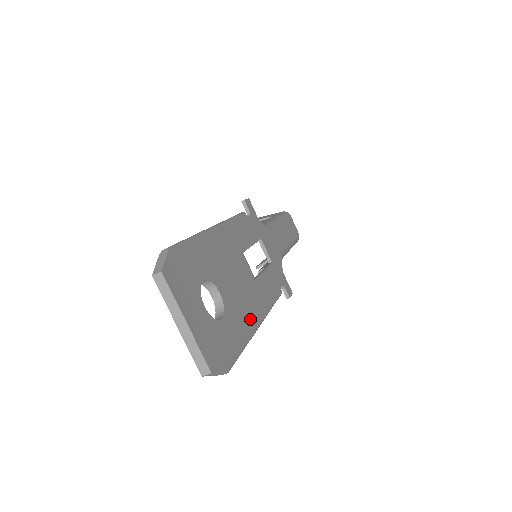
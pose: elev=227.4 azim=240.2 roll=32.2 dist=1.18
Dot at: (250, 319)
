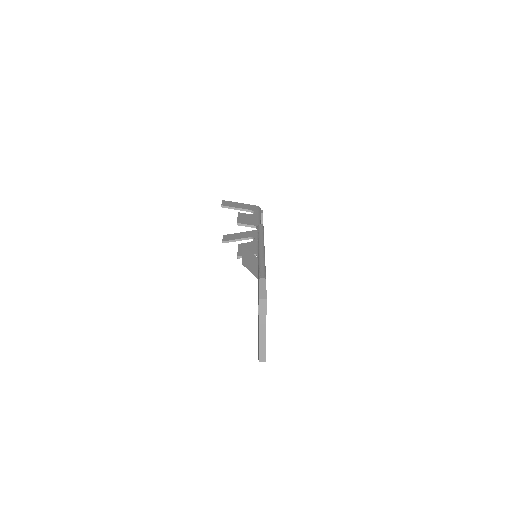
Dot at: occluded
